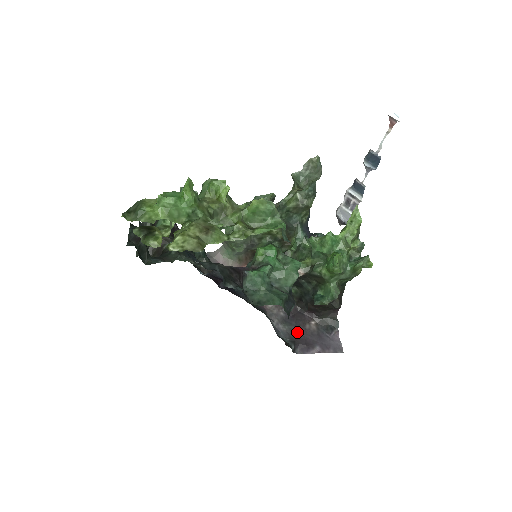
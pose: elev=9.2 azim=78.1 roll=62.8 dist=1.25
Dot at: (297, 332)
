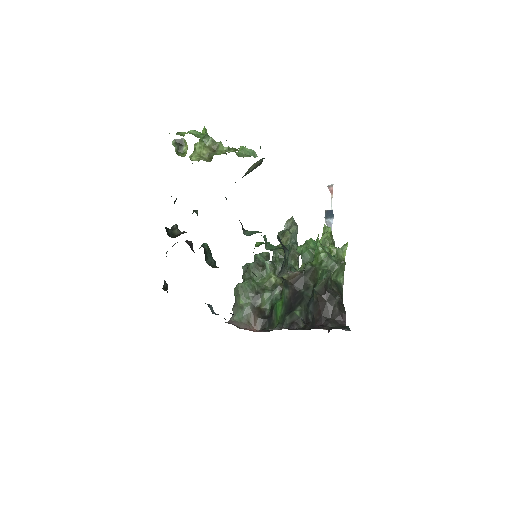
Dot at: occluded
